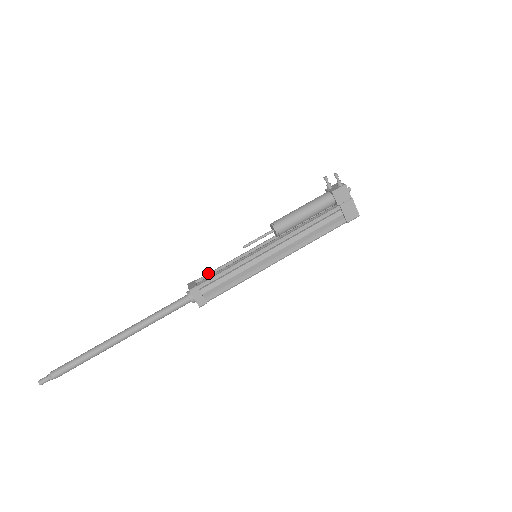
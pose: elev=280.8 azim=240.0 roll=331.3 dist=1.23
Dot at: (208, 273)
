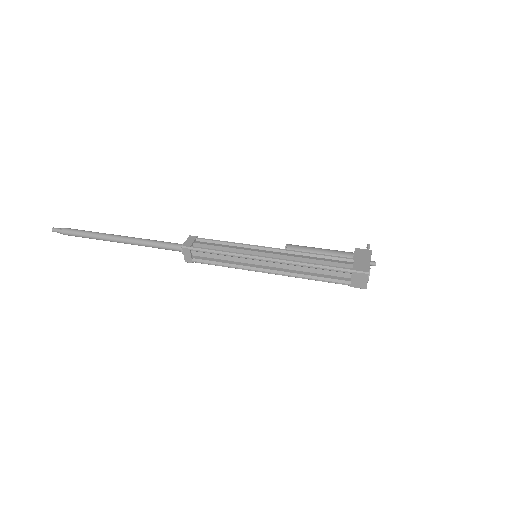
Dot at: occluded
